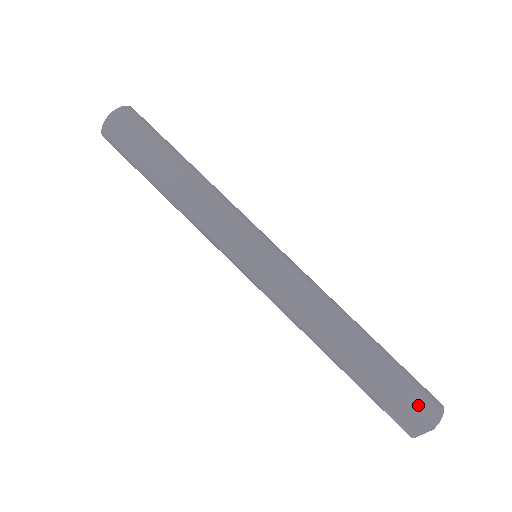
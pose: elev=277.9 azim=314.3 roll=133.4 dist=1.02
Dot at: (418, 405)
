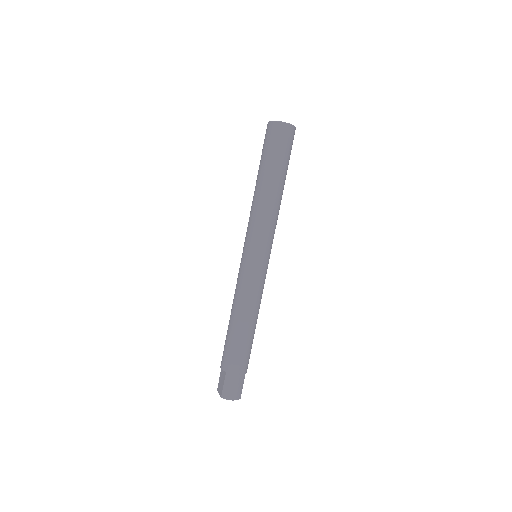
Dot at: (227, 384)
